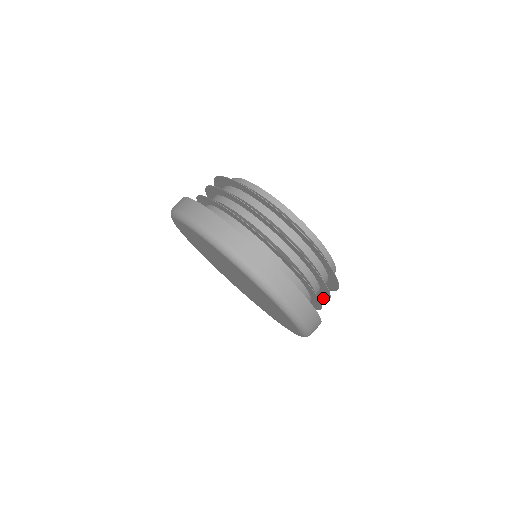
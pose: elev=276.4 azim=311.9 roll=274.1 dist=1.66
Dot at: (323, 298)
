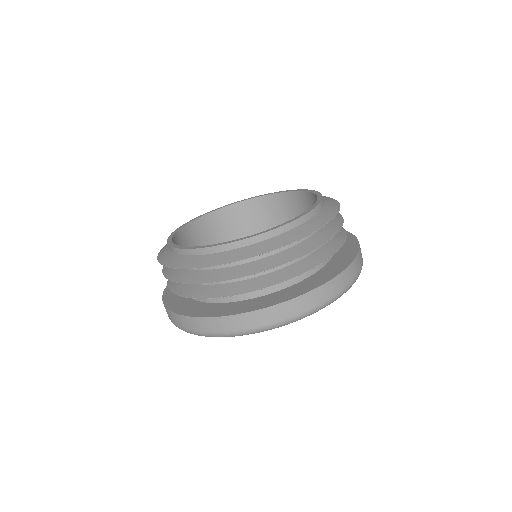
Dot at: occluded
